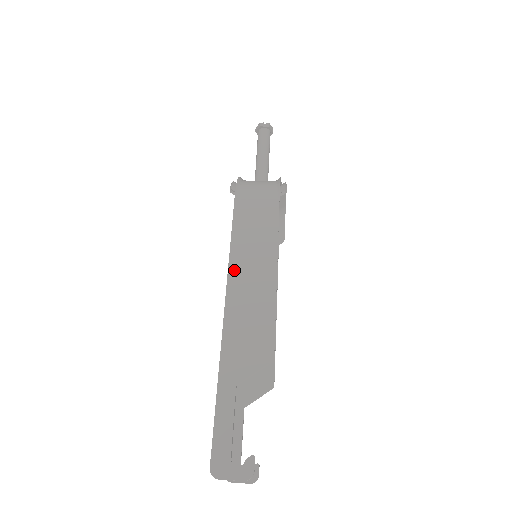
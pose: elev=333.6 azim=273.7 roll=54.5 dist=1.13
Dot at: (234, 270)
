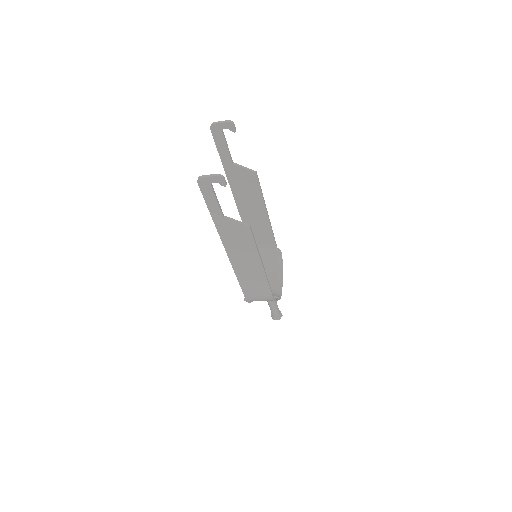
Dot at: (243, 213)
